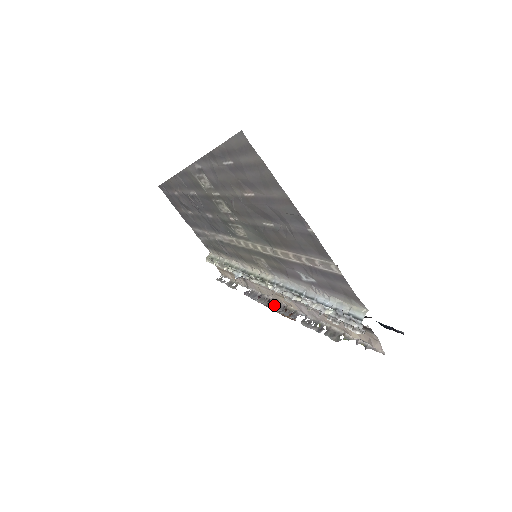
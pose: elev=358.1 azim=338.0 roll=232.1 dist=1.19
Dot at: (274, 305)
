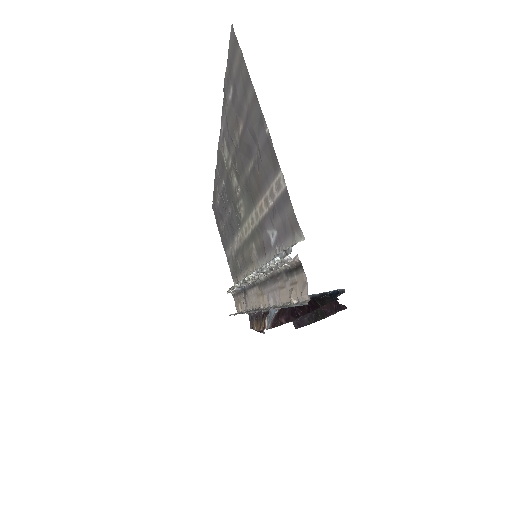
Dot at: (257, 319)
